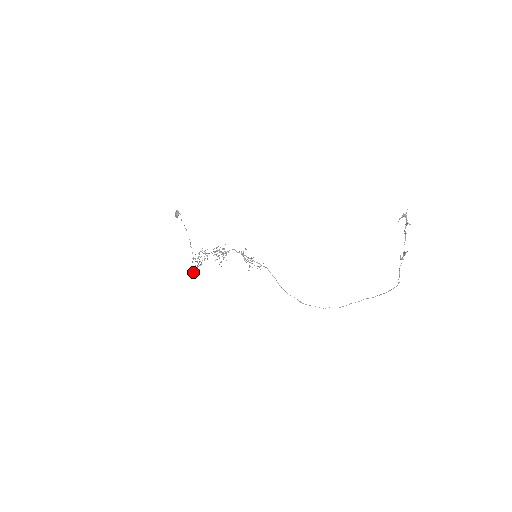
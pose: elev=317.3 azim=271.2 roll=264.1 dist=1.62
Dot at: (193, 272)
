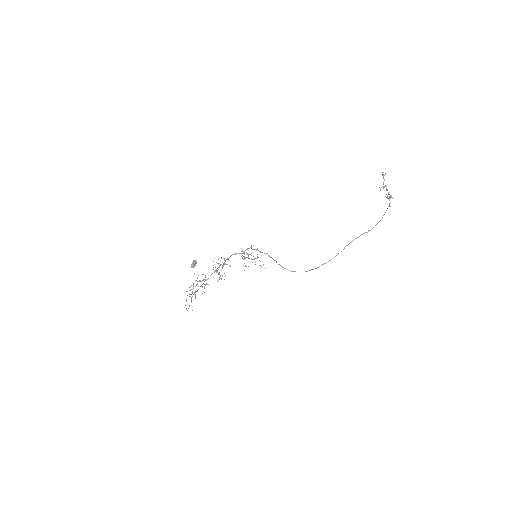
Dot at: occluded
